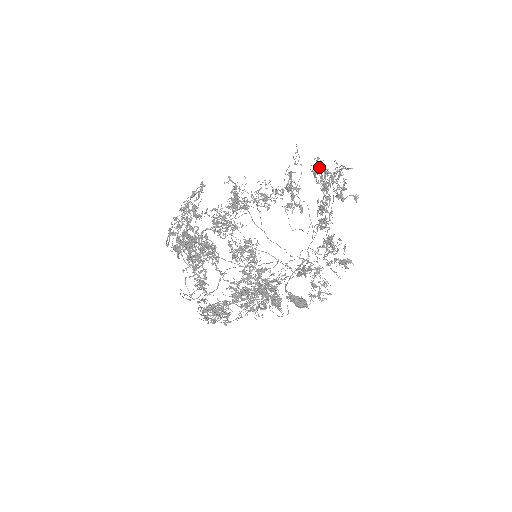
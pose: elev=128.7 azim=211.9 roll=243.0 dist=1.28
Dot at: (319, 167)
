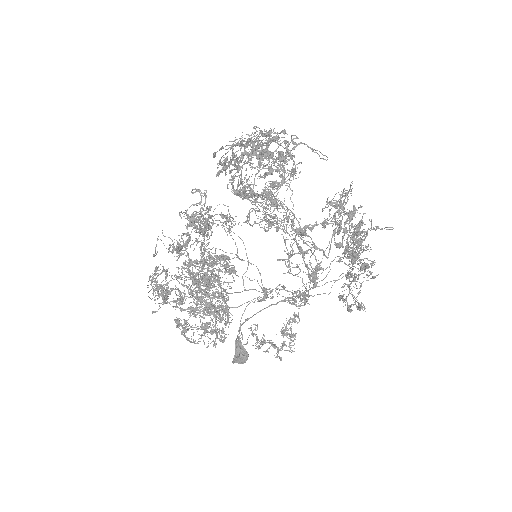
Dot at: occluded
